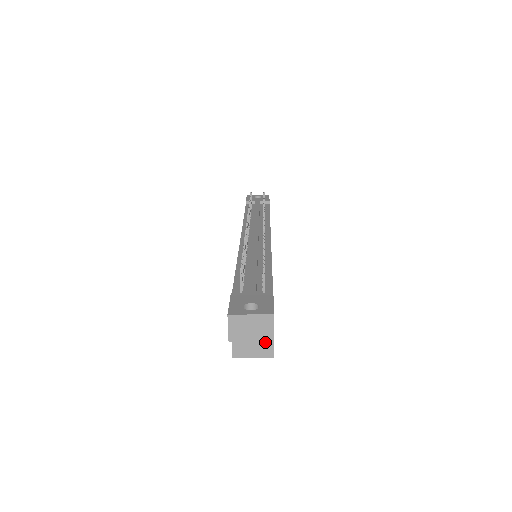
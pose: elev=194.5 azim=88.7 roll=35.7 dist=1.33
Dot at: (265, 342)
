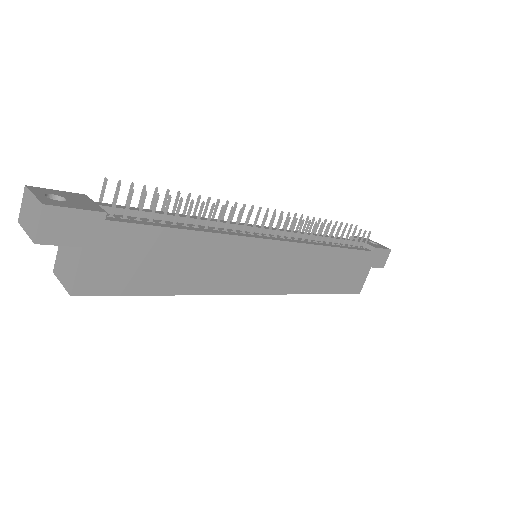
Dot at: (72, 269)
